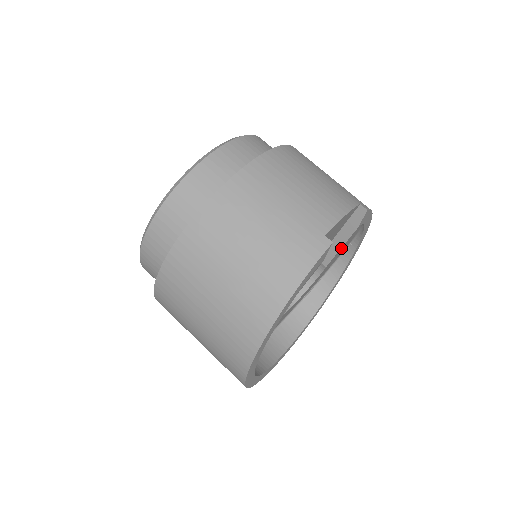
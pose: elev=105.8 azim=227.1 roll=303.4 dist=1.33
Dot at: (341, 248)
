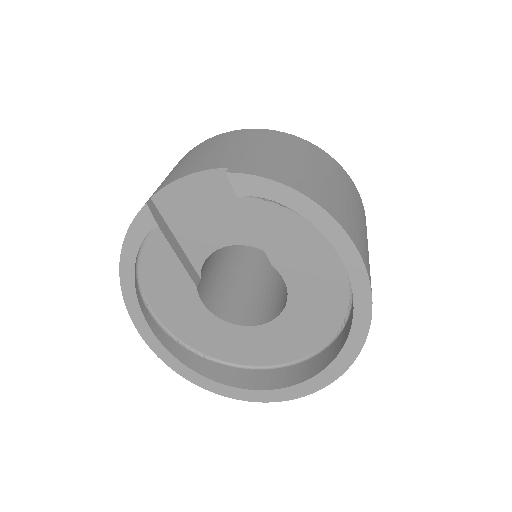
Dot at: (262, 235)
